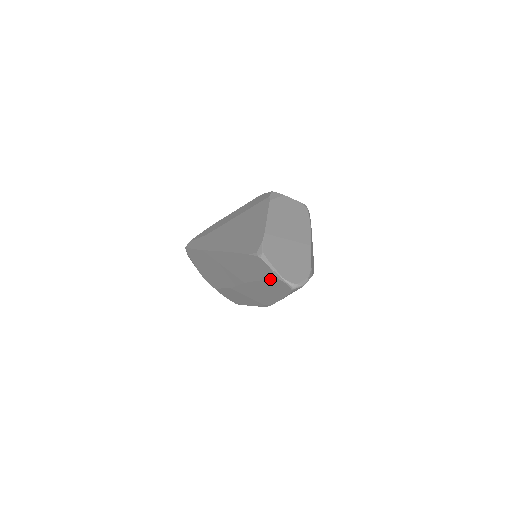
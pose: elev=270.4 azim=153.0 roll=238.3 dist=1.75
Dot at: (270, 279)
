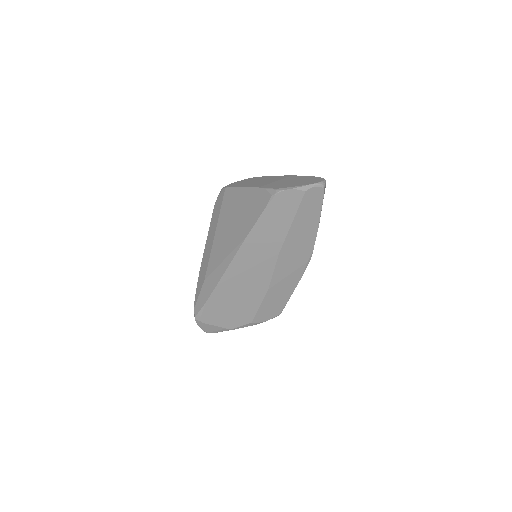
Dot at: (300, 204)
